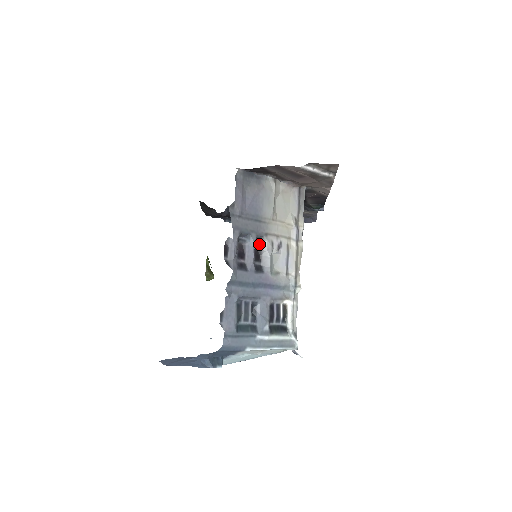
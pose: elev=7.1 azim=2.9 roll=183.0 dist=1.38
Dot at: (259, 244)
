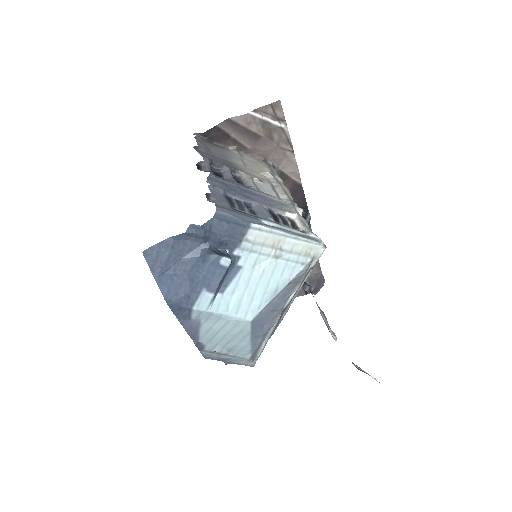
Dot at: (237, 178)
